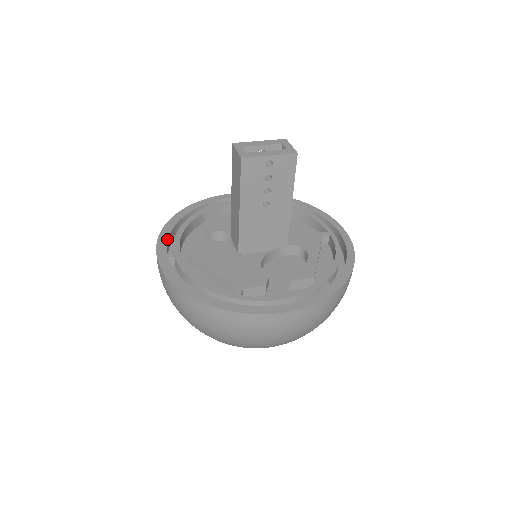
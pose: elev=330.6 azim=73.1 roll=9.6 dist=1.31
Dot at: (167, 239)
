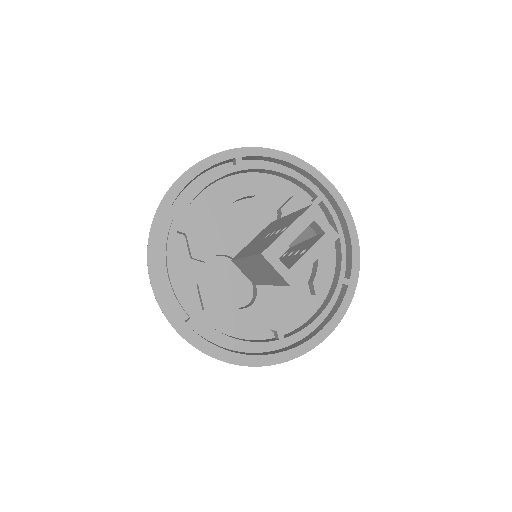
Dot at: (170, 302)
